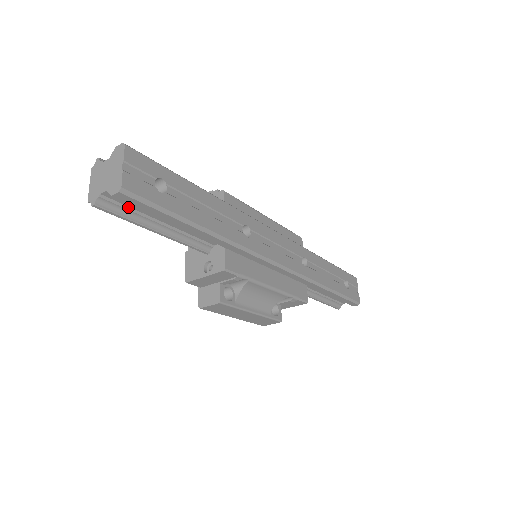
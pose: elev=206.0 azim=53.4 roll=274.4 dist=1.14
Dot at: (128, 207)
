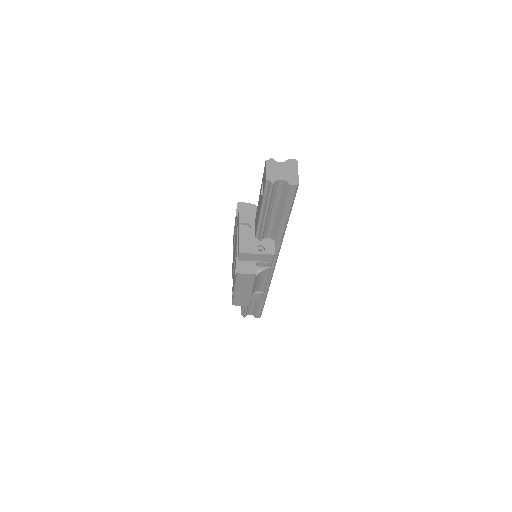
Dot at: (275, 193)
